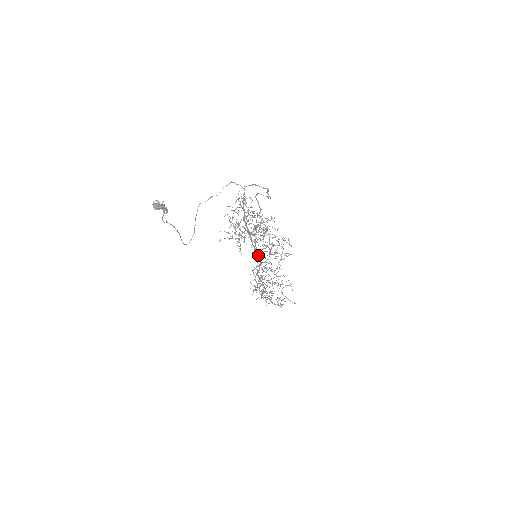
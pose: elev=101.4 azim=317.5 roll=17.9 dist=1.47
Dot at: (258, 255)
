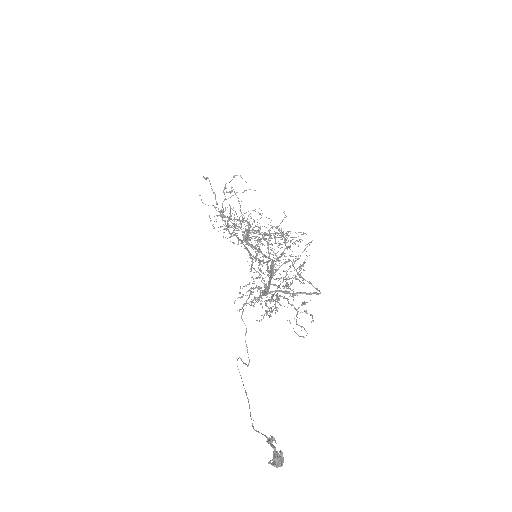
Dot at: occluded
